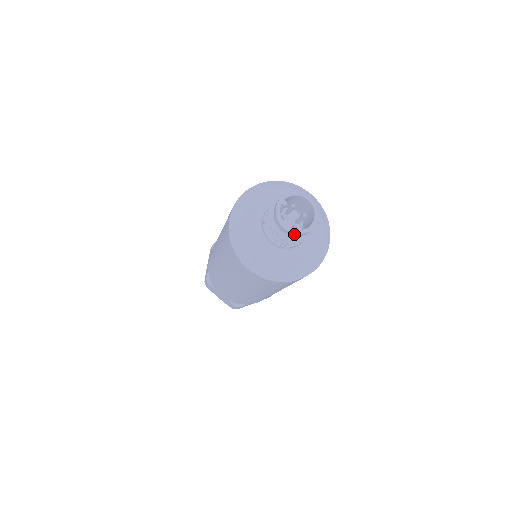
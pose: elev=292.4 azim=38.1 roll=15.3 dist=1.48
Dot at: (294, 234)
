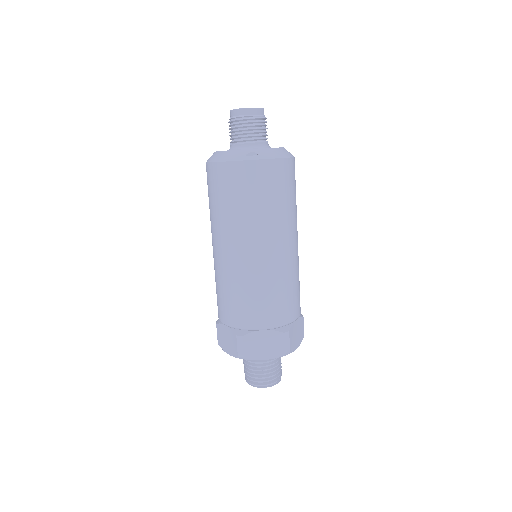
Dot at: (257, 109)
